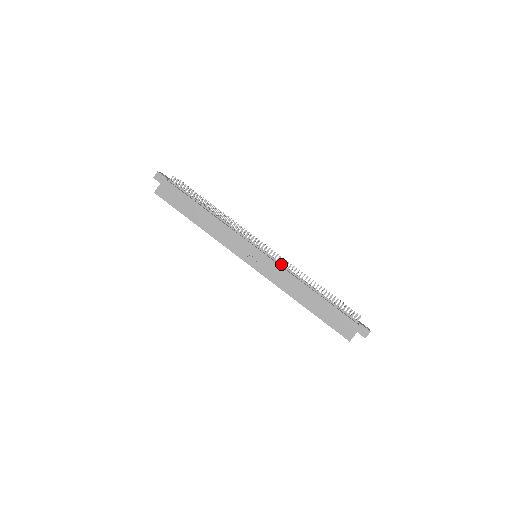
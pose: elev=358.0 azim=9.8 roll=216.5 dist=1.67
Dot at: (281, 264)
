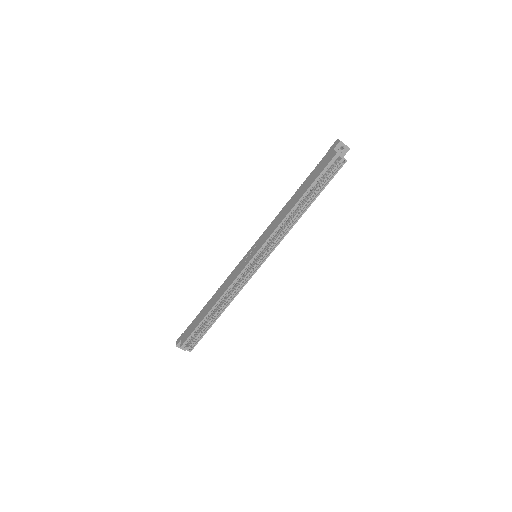
Dot at: occluded
